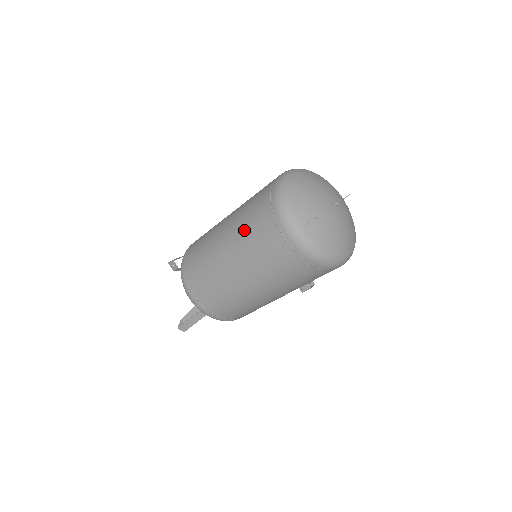
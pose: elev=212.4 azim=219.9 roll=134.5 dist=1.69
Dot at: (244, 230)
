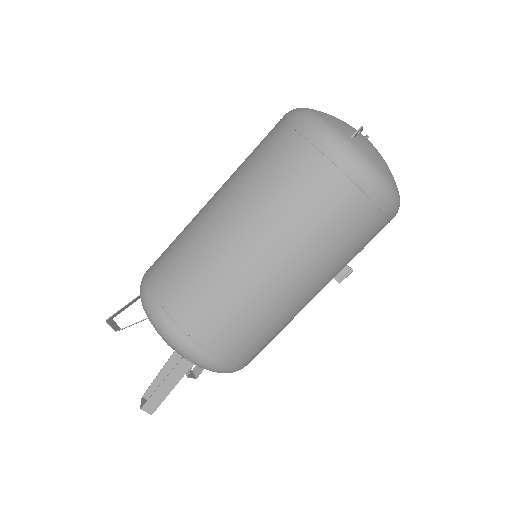
Dot at: (255, 179)
